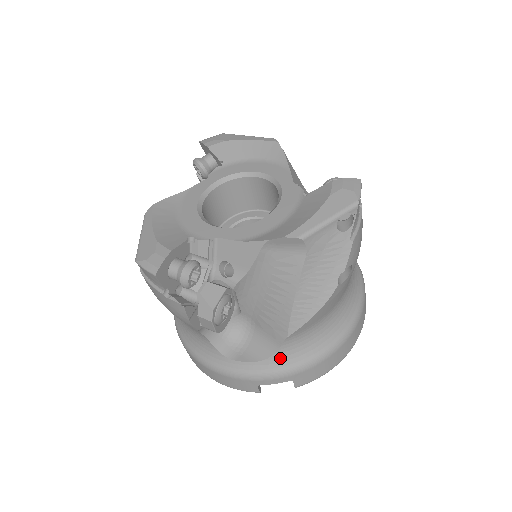
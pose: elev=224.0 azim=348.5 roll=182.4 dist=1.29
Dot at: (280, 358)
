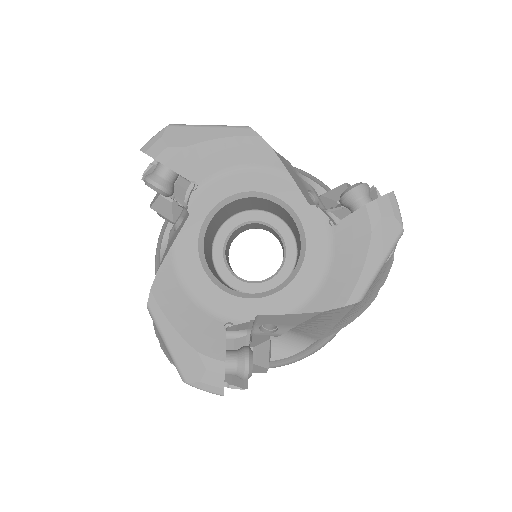
Dot at: (314, 344)
